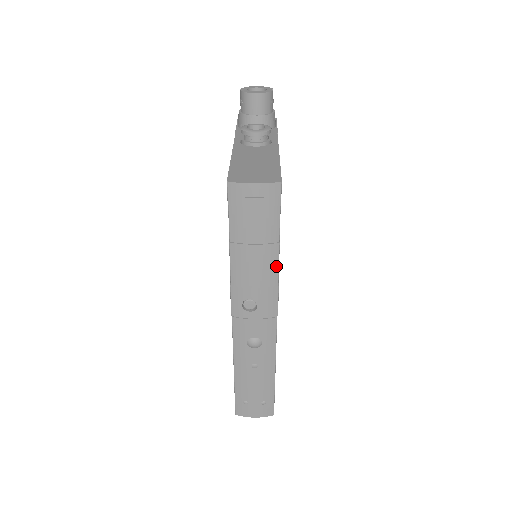
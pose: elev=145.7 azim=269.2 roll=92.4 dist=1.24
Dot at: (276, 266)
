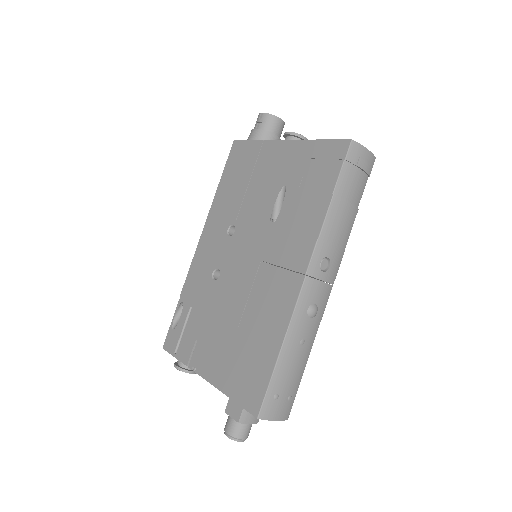
Dot at: (350, 230)
